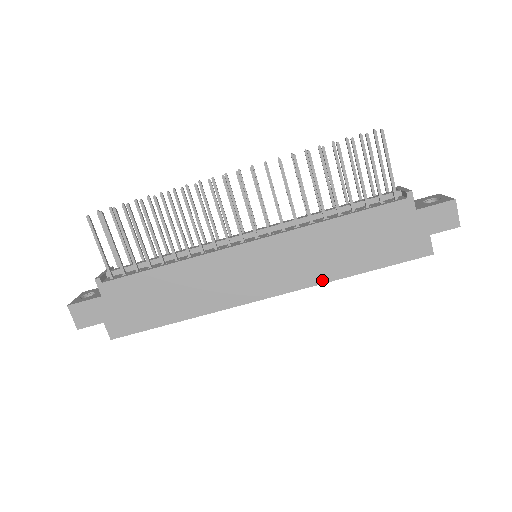
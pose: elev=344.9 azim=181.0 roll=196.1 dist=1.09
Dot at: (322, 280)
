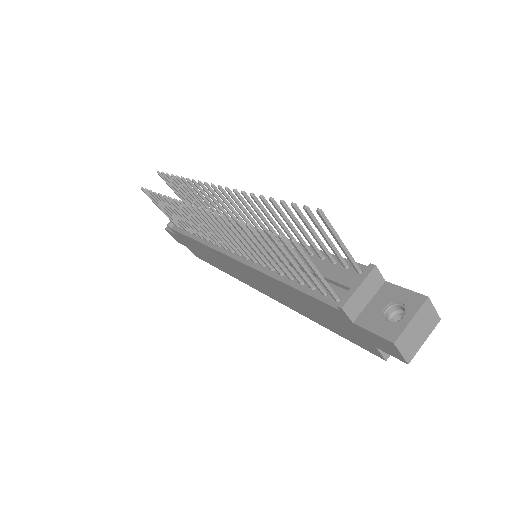
Dot at: (295, 310)
